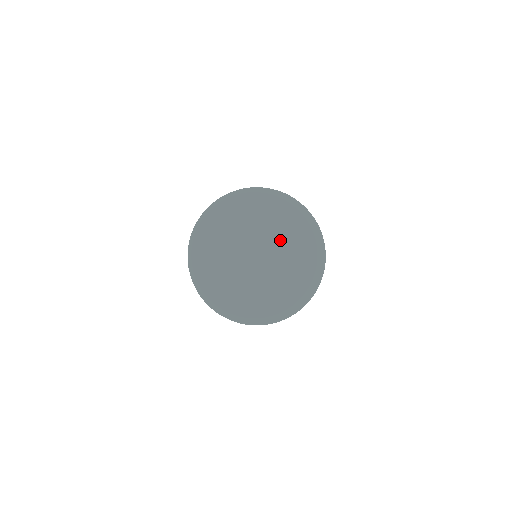
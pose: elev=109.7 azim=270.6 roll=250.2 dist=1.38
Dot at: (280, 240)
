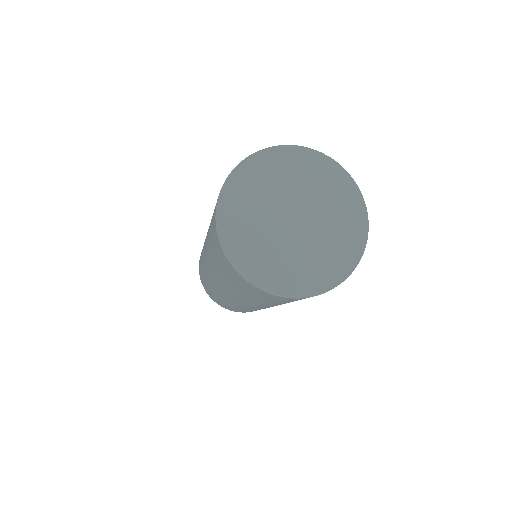
Dot at: (318, 200)
